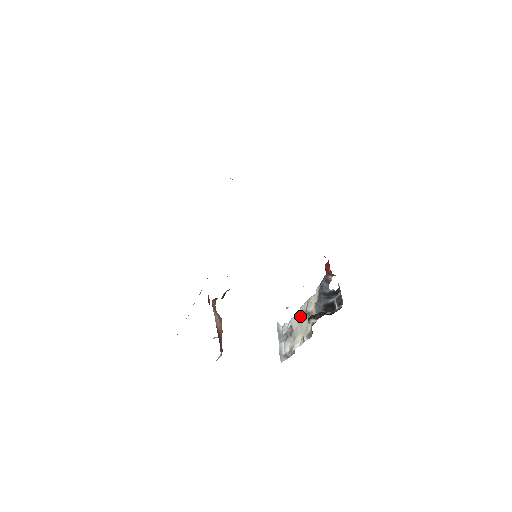
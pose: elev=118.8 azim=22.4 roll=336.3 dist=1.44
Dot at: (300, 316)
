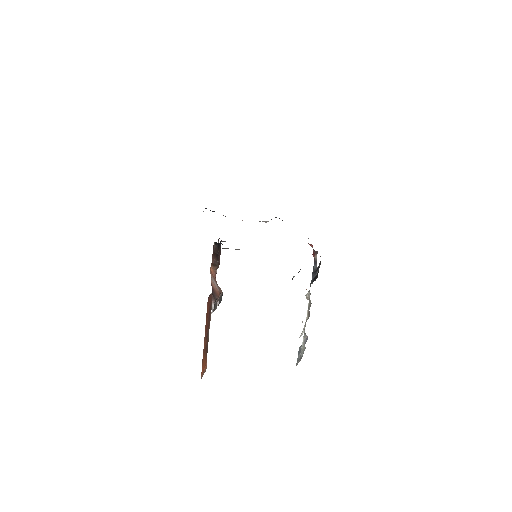
Dot at: occluded
